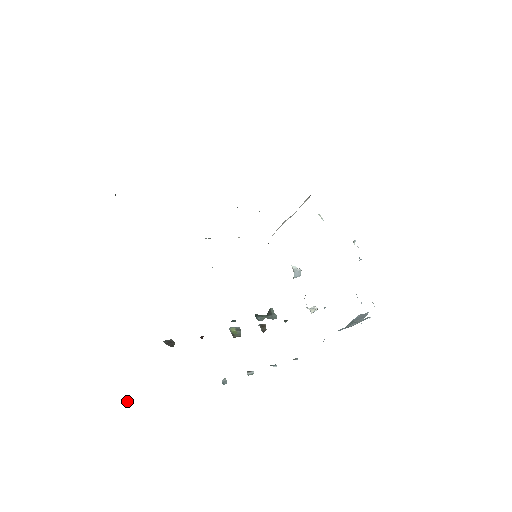
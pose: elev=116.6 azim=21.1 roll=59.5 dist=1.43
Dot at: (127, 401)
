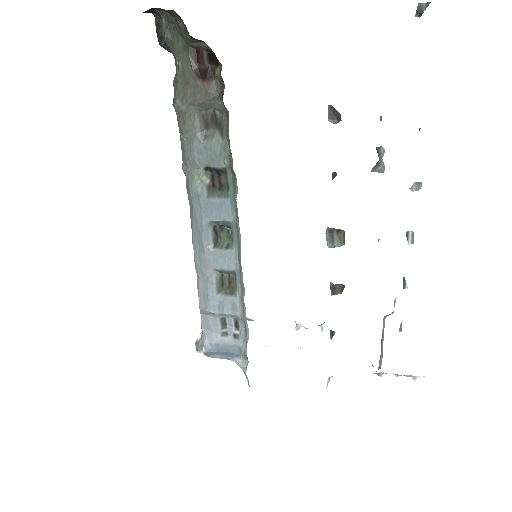
Dot at: (419, 5)
